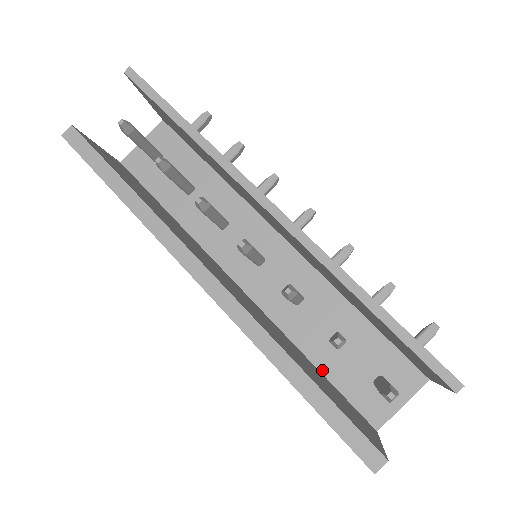
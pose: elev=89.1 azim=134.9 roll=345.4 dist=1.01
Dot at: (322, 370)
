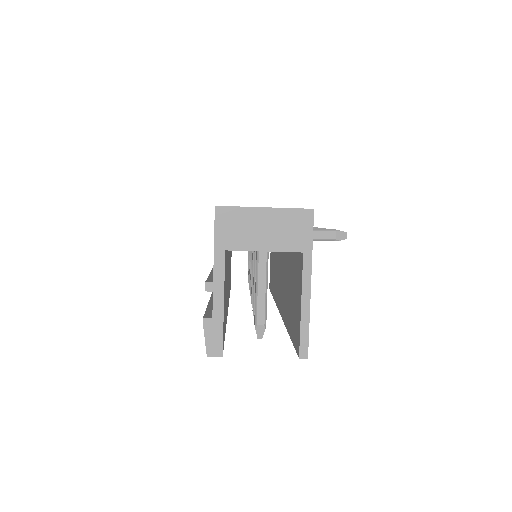
Dot at: occluded
